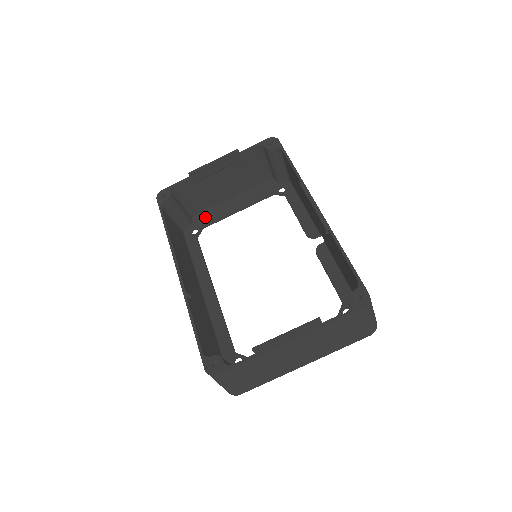
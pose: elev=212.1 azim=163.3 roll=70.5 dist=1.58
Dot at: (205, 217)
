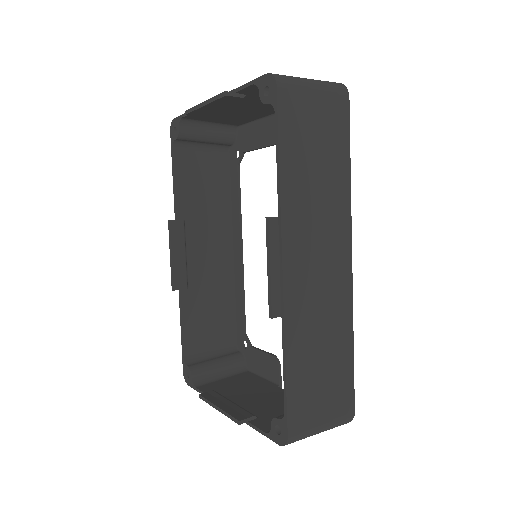
Dot at: (247, 136)
